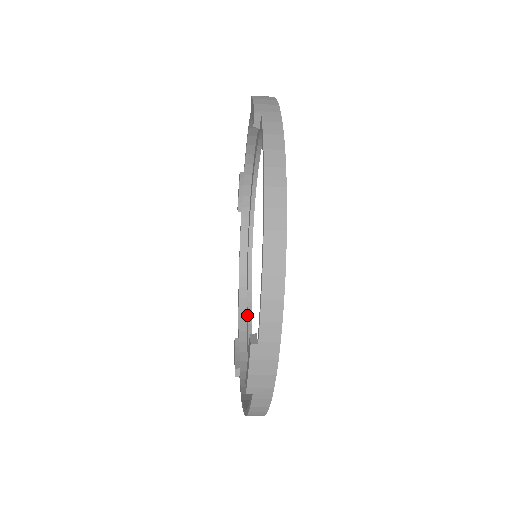
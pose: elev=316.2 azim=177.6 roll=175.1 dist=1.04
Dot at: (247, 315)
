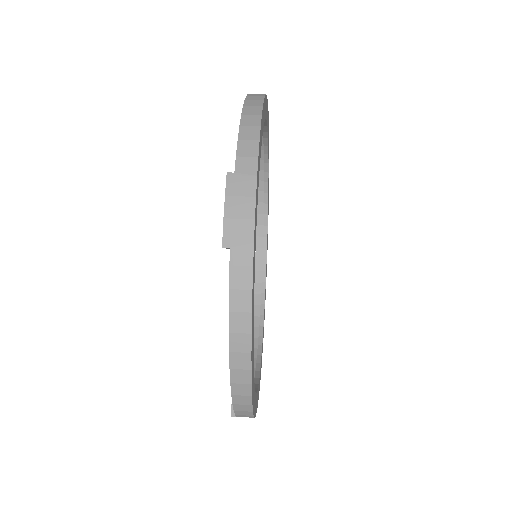
Dot at: (263, 238)
